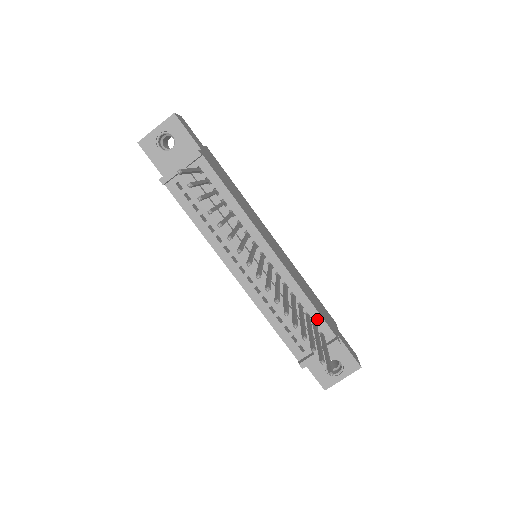
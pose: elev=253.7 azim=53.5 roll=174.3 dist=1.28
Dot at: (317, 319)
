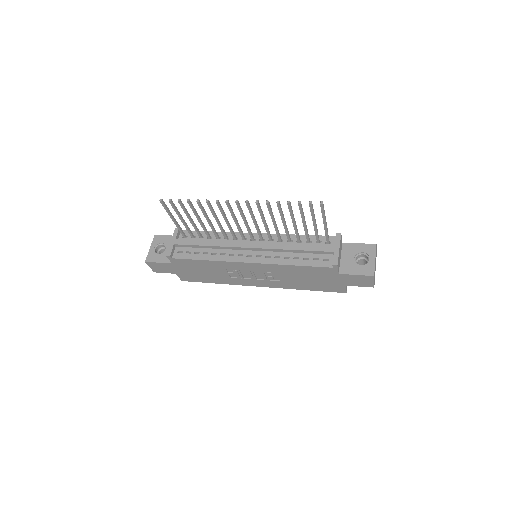
Dot at: occluded
